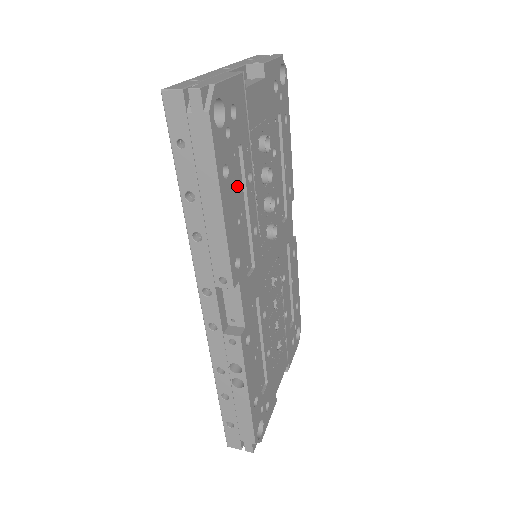
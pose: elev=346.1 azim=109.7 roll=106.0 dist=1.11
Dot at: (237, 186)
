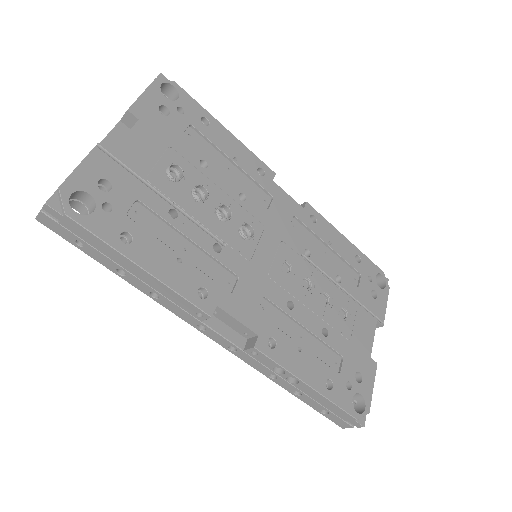
Dot at: (160, 233)
